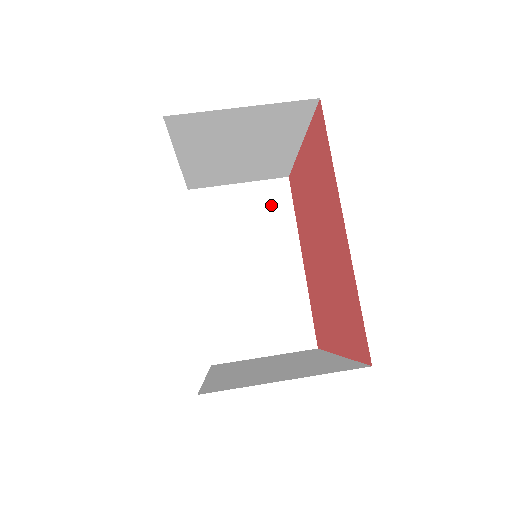
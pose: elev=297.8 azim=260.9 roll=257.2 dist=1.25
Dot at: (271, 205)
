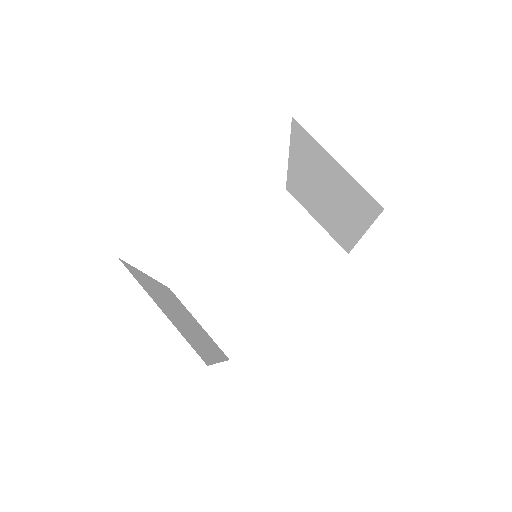
Dot at: (317, 255)
